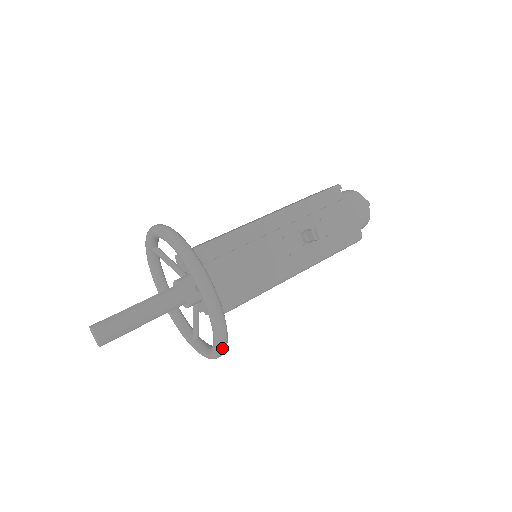
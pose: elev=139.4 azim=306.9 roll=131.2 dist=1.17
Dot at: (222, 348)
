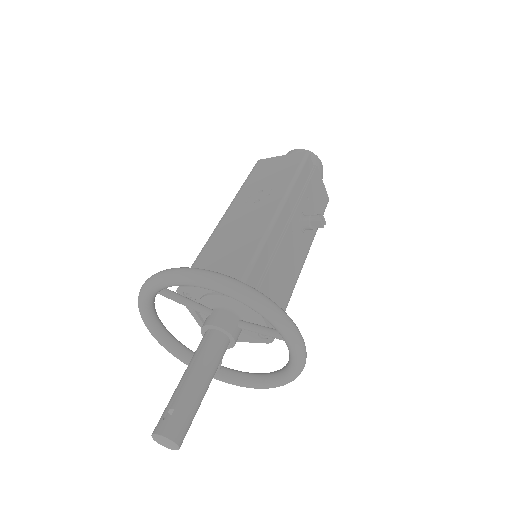
Dot at: (291, 381)
